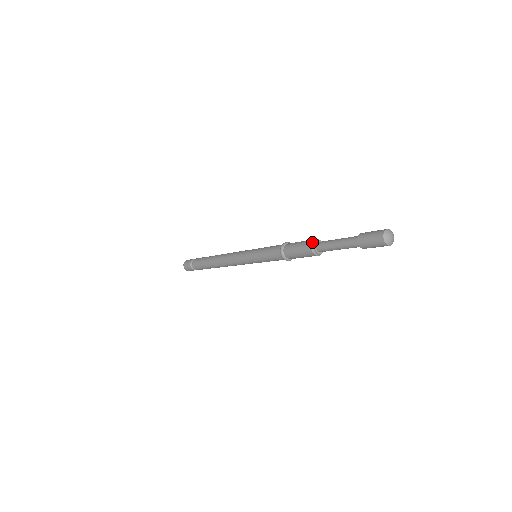
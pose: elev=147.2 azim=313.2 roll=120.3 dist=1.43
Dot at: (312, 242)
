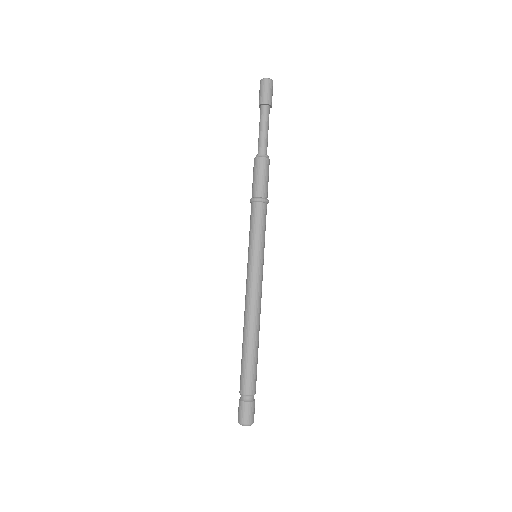
Dot at: (254, 158)
